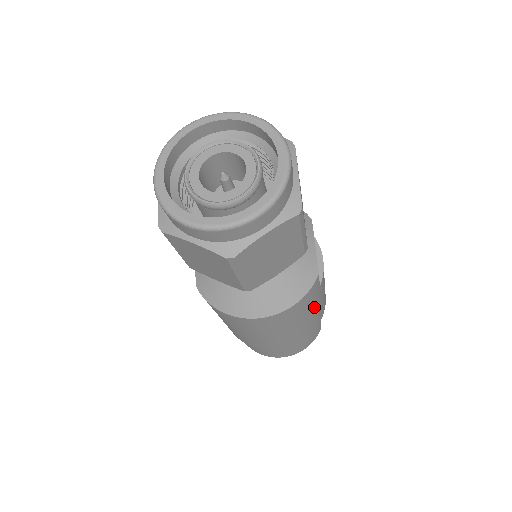
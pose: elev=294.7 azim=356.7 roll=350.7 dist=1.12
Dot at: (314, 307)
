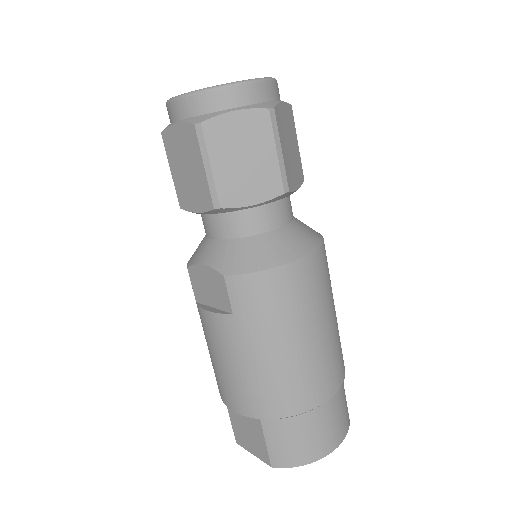
Dot at: occluded
